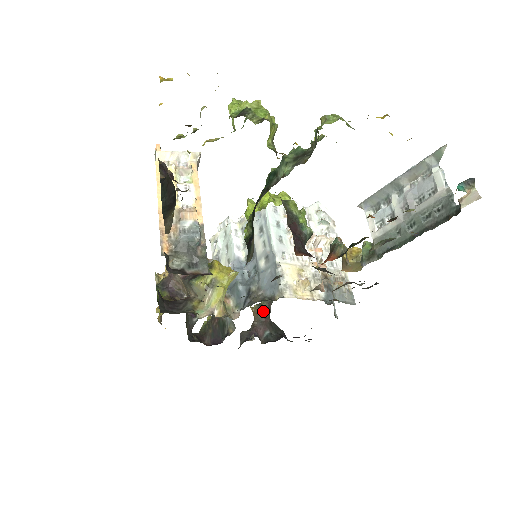
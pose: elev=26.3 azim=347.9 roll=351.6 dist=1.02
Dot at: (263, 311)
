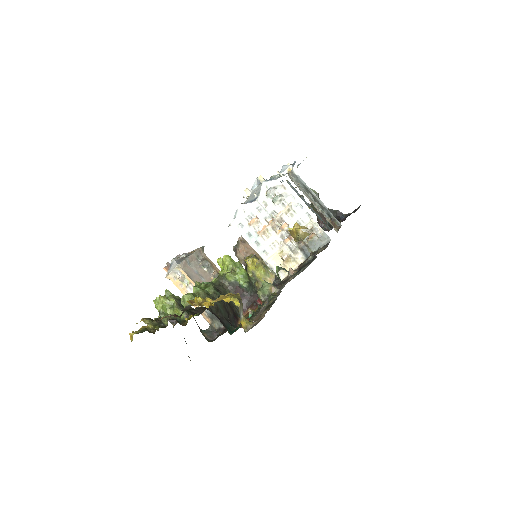
Dot at: occluded
